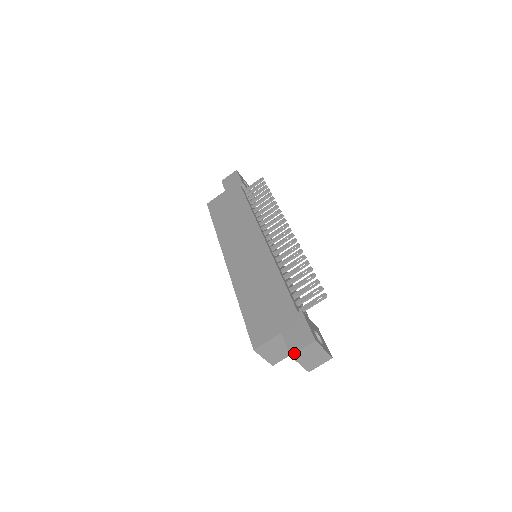
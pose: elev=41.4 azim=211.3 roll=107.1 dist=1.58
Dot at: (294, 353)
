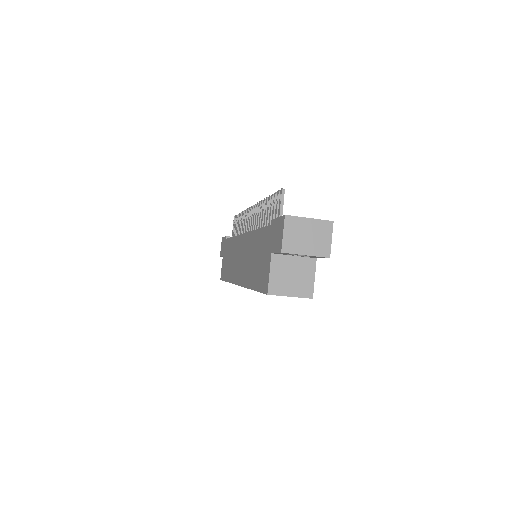
Dot at: (281, 246)
